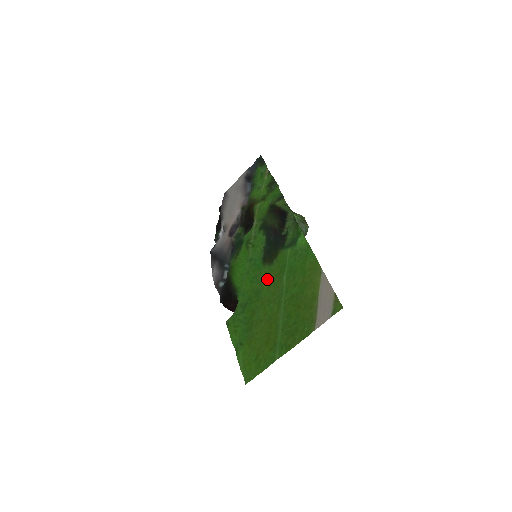
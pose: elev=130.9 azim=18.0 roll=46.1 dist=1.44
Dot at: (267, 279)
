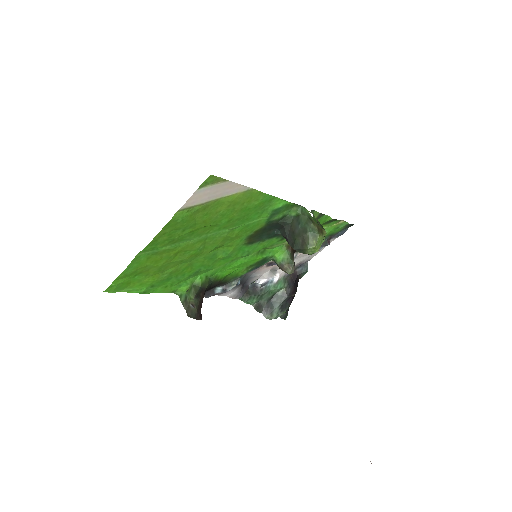
Dot at: (230, 244)
